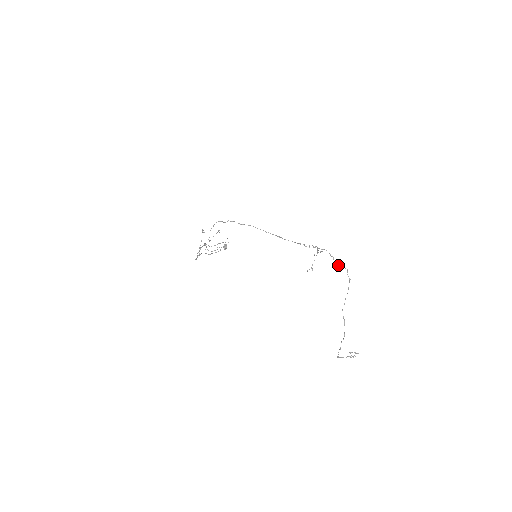
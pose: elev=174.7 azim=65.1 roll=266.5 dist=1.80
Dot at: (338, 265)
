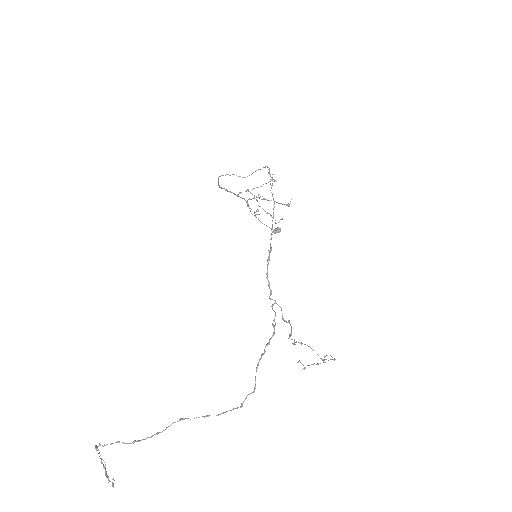
Dot at: occluded
